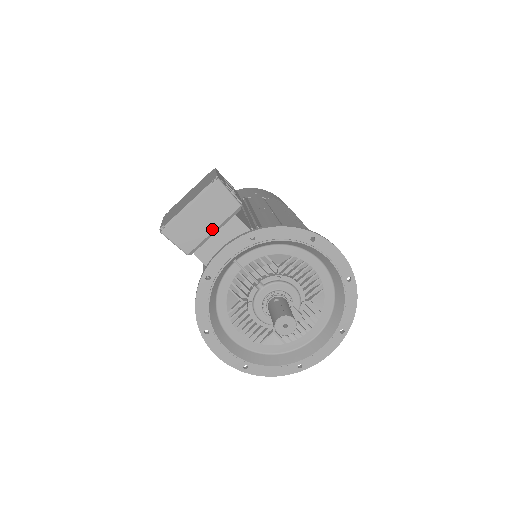
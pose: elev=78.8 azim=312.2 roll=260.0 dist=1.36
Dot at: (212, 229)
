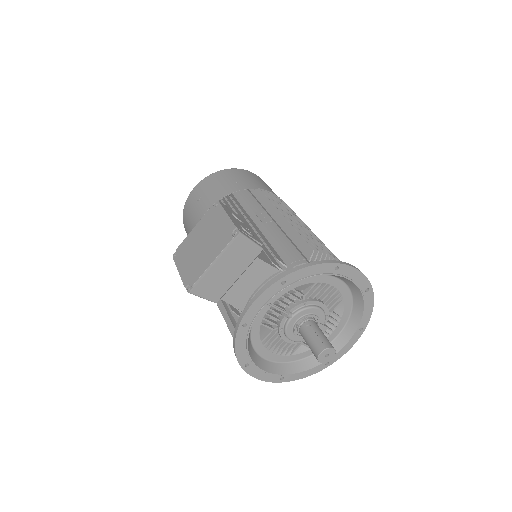
Dot at: (237, 276)
